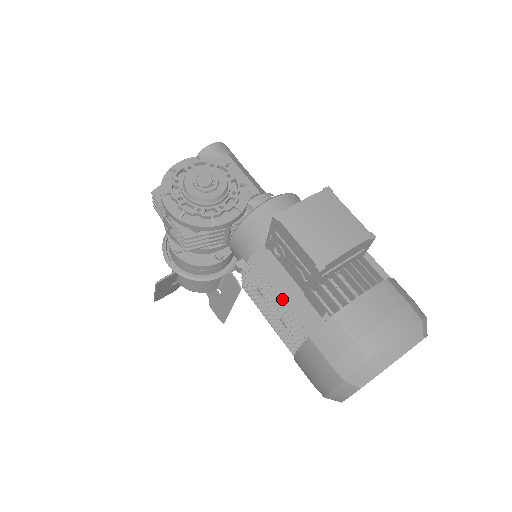
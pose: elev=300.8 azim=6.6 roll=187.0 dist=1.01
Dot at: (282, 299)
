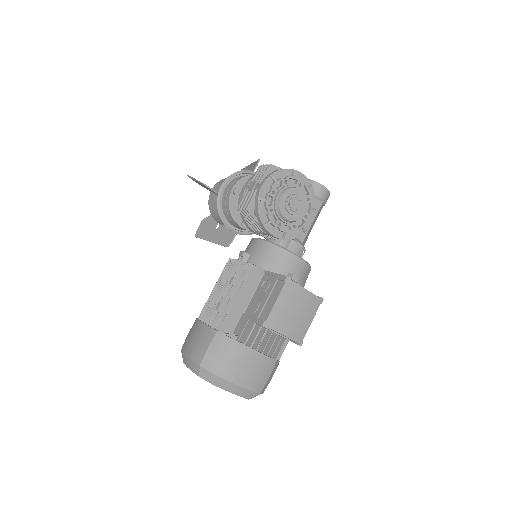
Dot at: (234, 301)
